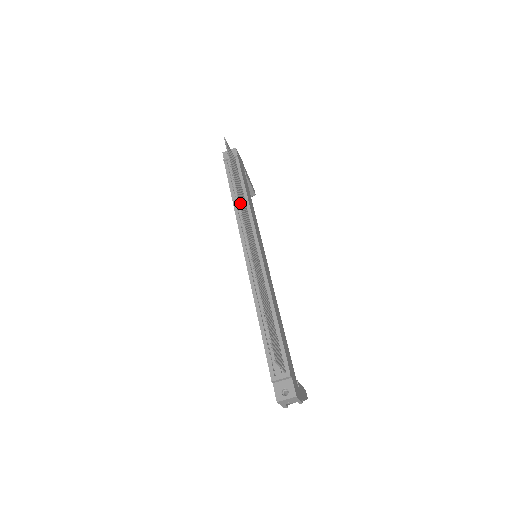
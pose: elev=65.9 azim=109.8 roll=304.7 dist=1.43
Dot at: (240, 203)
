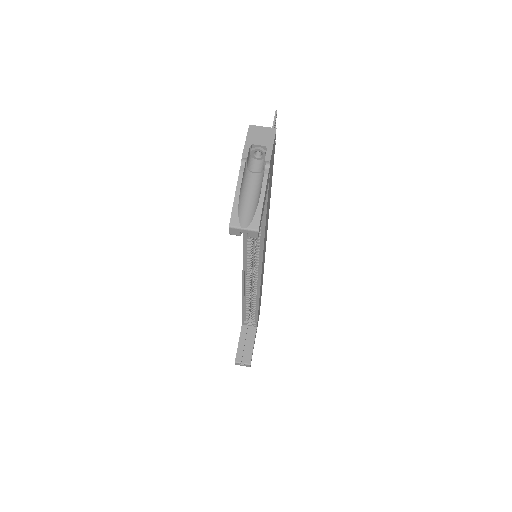
Dot at: occluded
